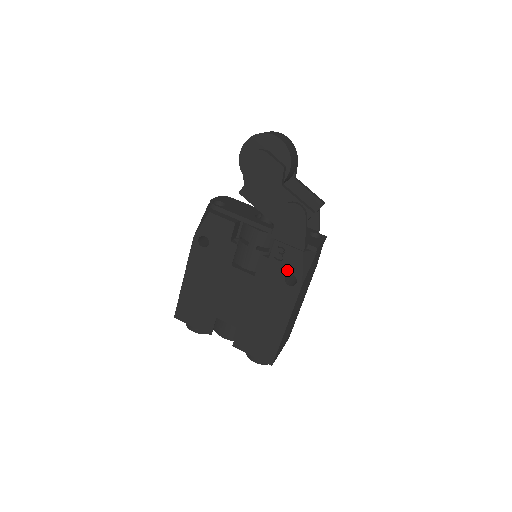
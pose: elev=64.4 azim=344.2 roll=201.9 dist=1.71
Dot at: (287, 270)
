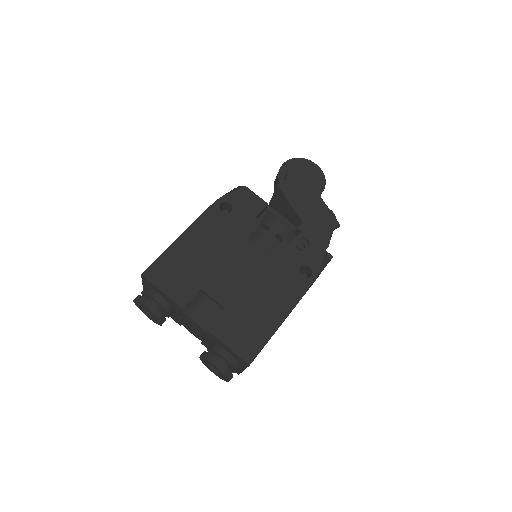
Dot at: (305, 261)
